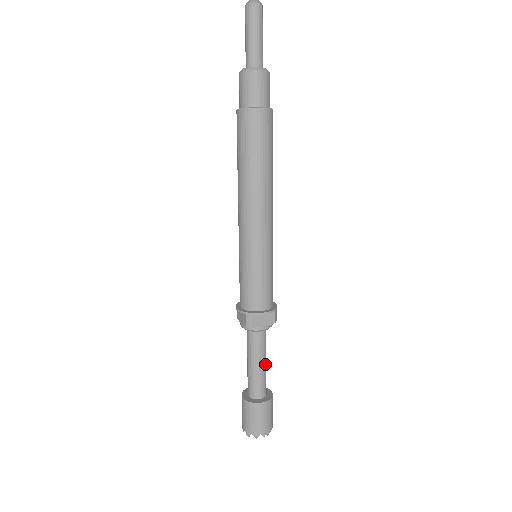
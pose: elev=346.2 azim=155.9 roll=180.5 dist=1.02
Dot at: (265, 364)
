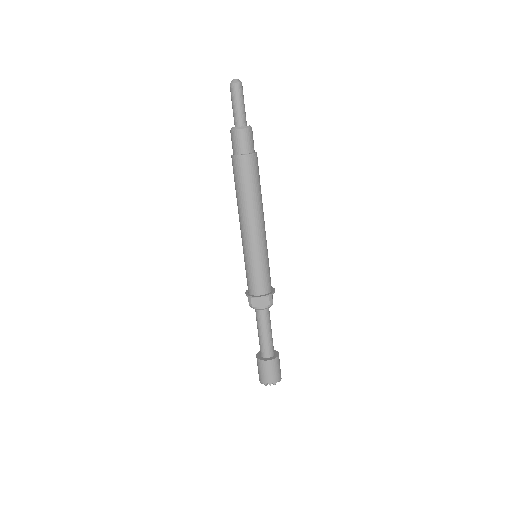
Dot at: (269, 334)
